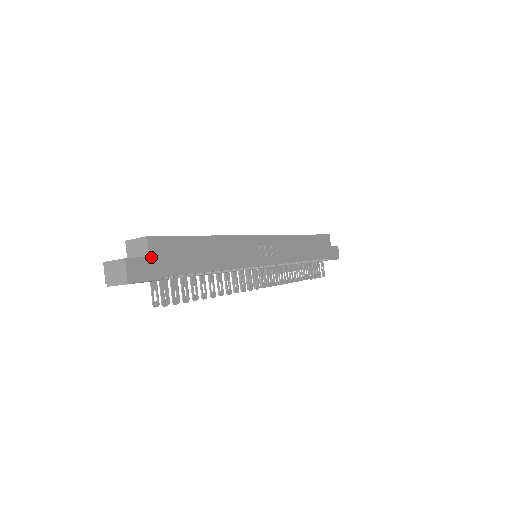
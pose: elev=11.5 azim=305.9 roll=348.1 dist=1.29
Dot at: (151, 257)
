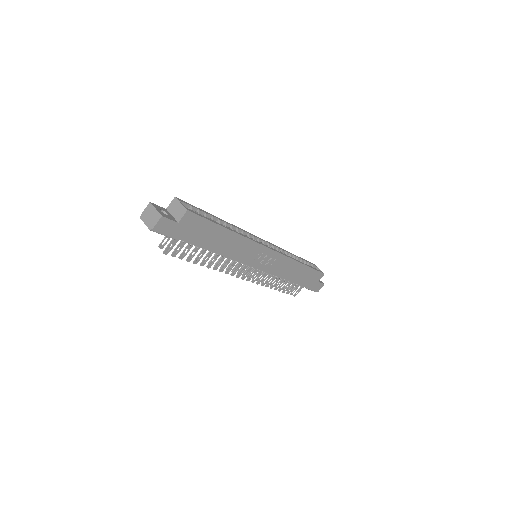
Dot at: (179, 223)
